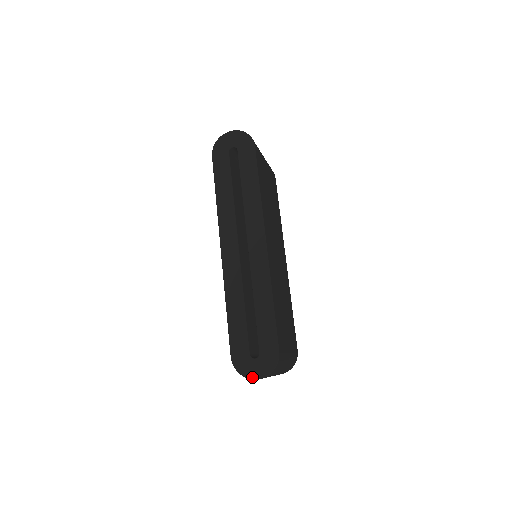
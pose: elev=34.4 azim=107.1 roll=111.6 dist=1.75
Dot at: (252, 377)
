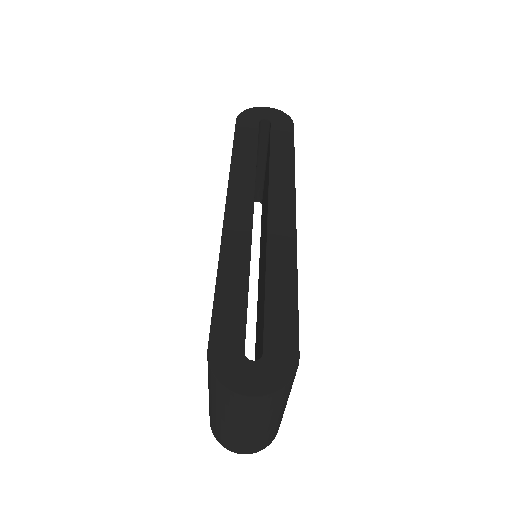
Dot at: (242, 390)
